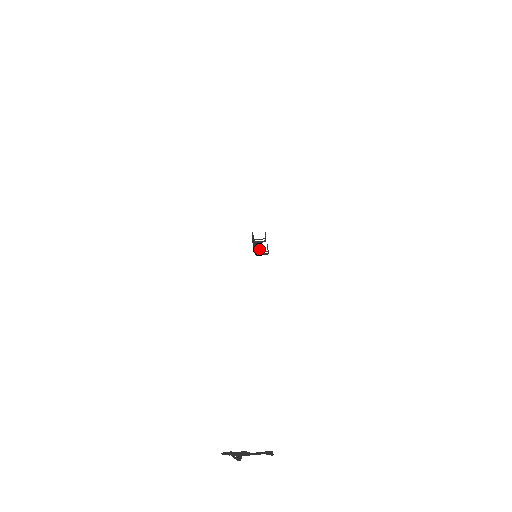
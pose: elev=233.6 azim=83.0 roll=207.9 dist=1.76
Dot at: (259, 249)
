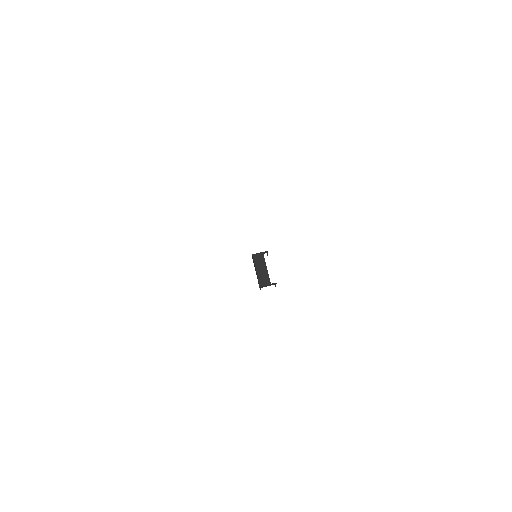
Dot at: (262, 270)
